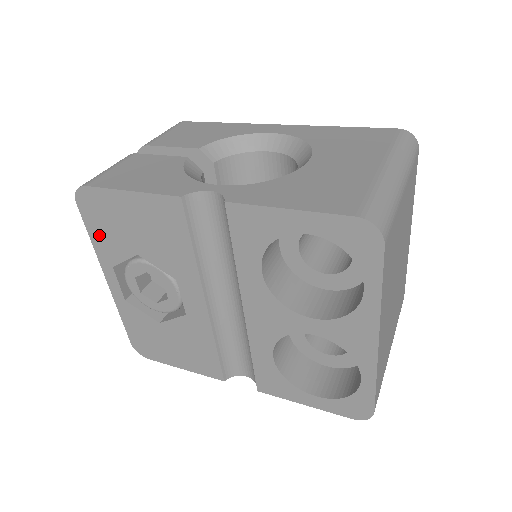
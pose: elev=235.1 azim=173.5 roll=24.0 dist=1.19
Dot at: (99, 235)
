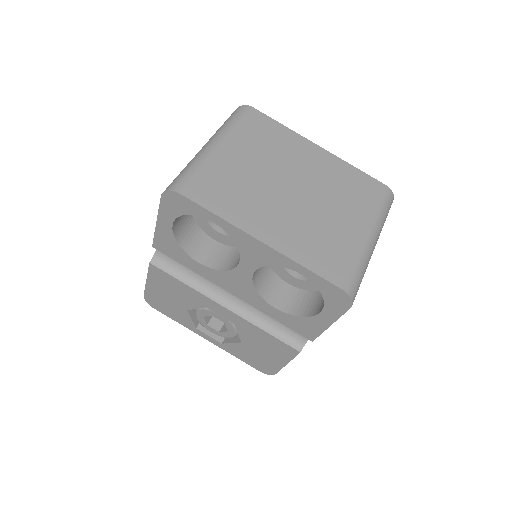
Dot at: (174, 316)
